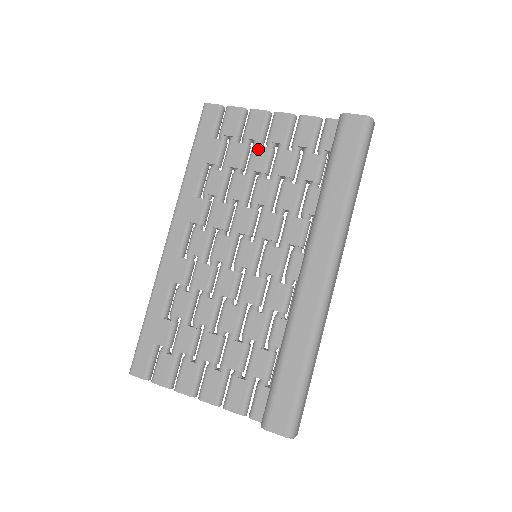
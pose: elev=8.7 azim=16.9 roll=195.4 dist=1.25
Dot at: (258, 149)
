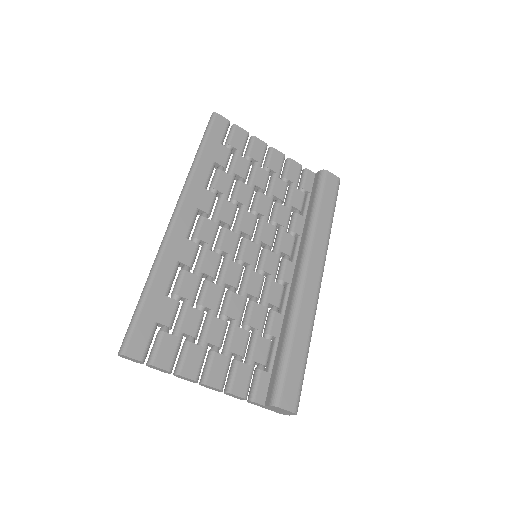
Dot at: (260, 170)
